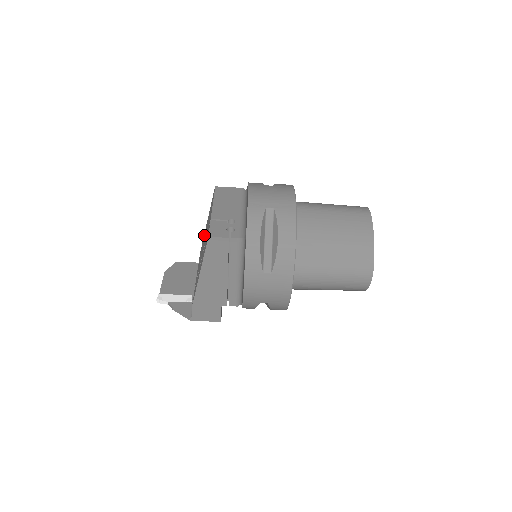
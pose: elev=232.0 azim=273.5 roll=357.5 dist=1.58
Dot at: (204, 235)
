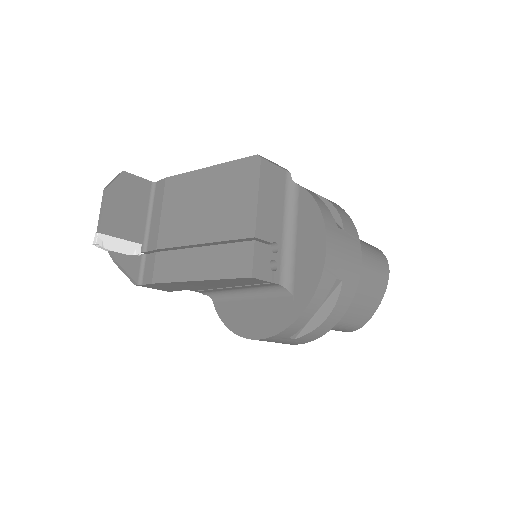
Dot at: (195, 183)
